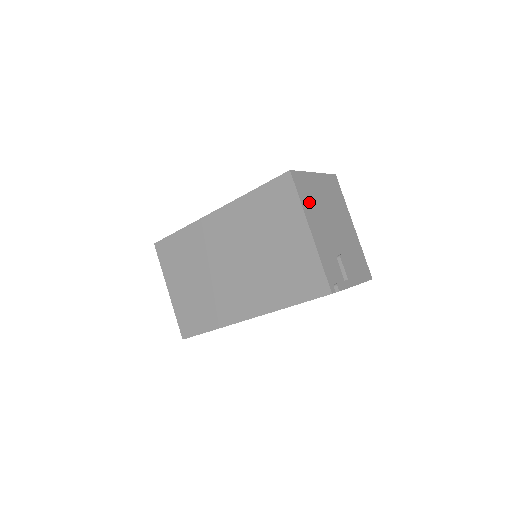
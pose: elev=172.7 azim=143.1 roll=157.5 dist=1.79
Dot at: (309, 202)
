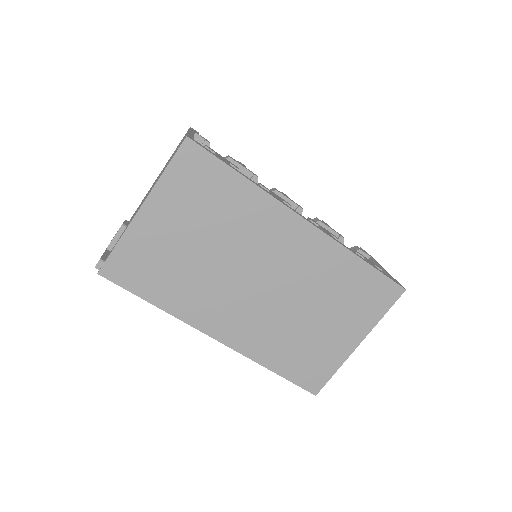
Dot at: occluded
